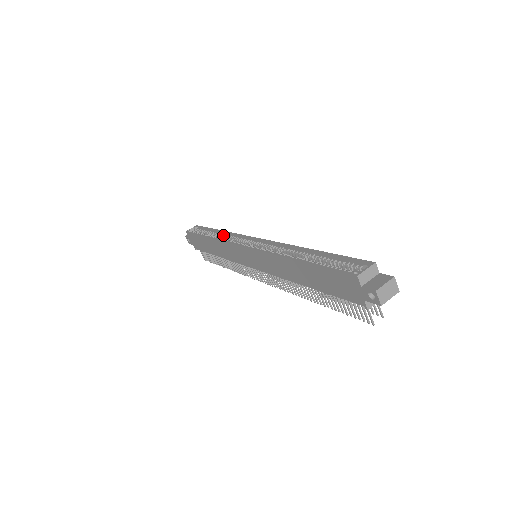
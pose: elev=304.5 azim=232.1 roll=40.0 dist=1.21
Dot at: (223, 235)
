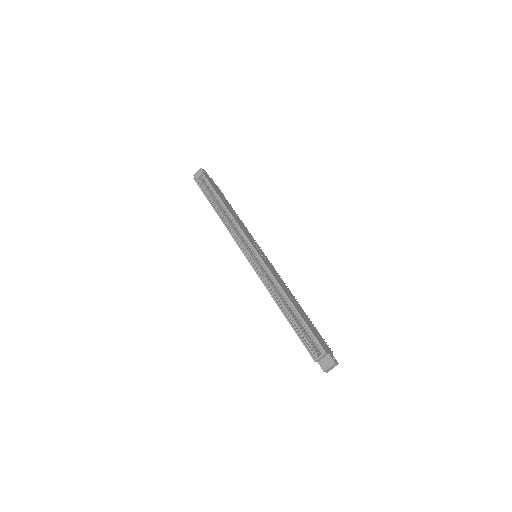
Dot at: (228, 215)
